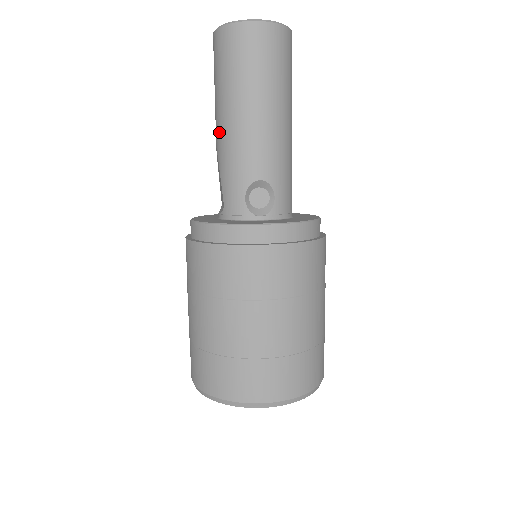
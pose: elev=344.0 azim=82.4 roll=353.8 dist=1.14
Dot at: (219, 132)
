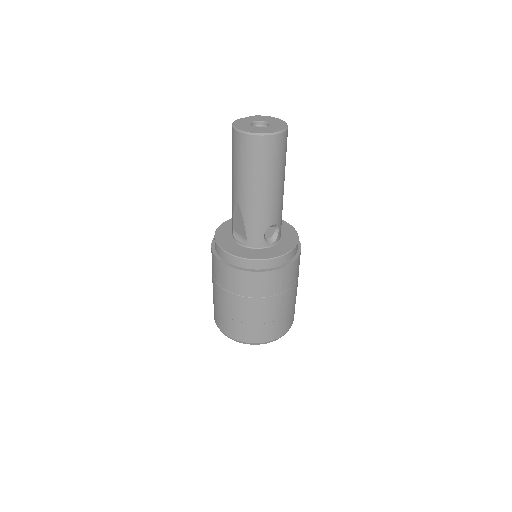
Dot at: (244, 197)
